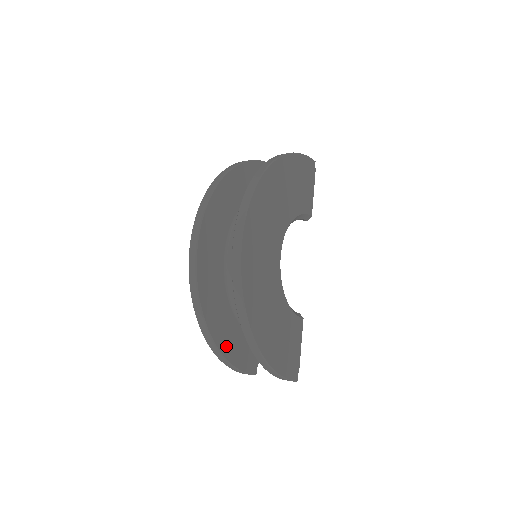
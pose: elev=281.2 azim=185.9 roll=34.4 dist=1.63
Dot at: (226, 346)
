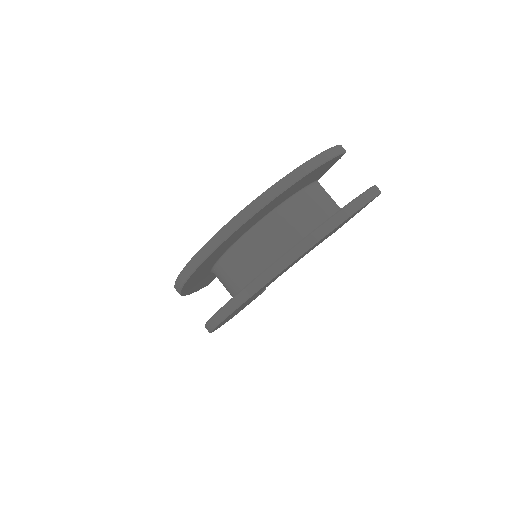
Dot at: (191, 290)
